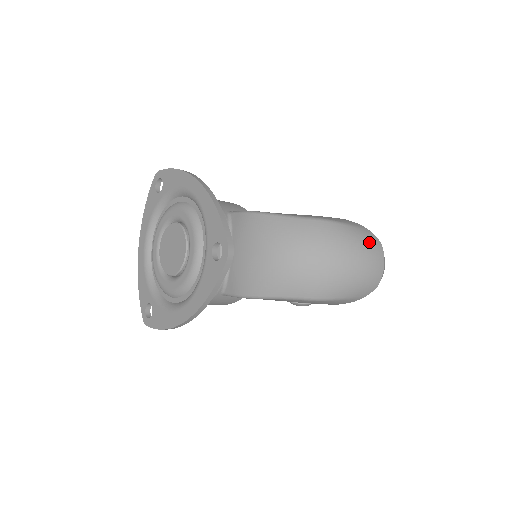
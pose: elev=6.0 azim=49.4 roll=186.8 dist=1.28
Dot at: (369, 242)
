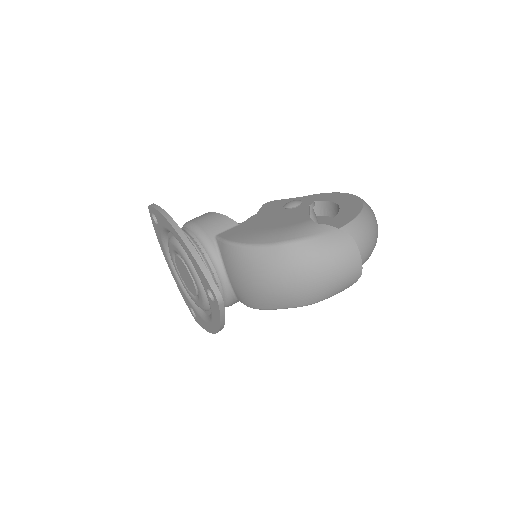
Dot at: (339, 246)
